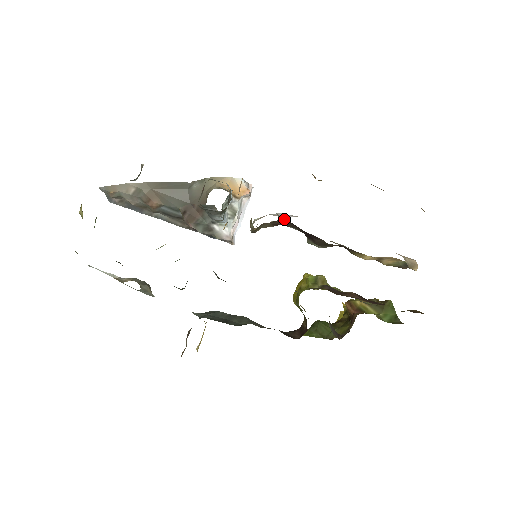
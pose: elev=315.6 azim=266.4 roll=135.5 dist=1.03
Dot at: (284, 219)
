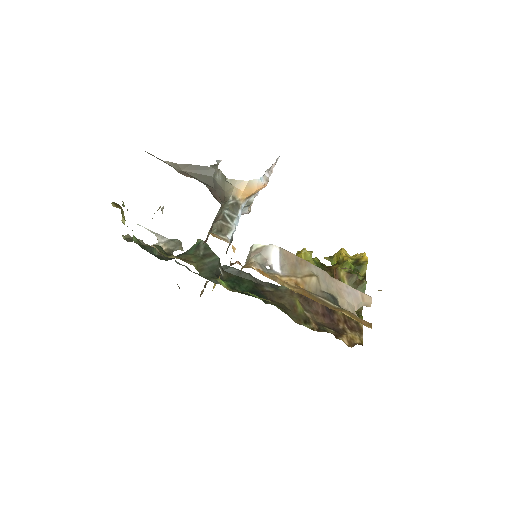
Dot at: occluded
